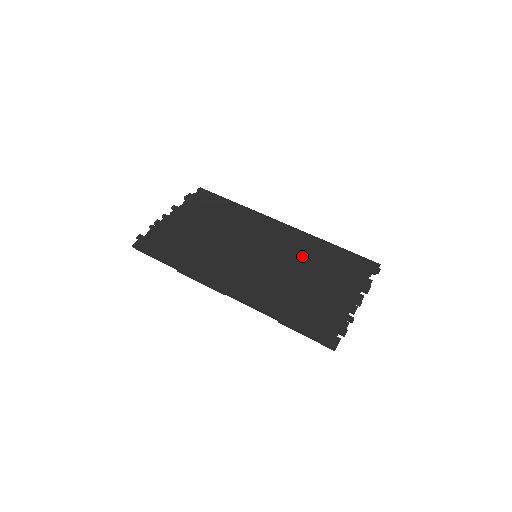
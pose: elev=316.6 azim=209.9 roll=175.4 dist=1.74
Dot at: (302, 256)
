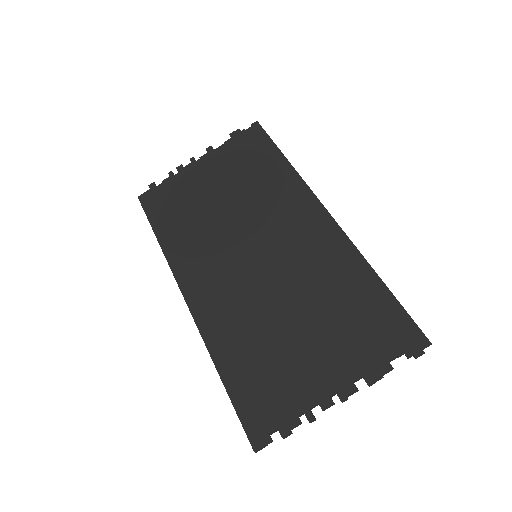
Dot at: (314, 279)
